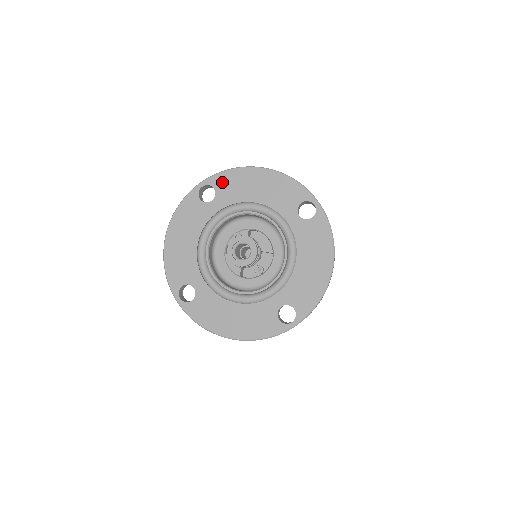
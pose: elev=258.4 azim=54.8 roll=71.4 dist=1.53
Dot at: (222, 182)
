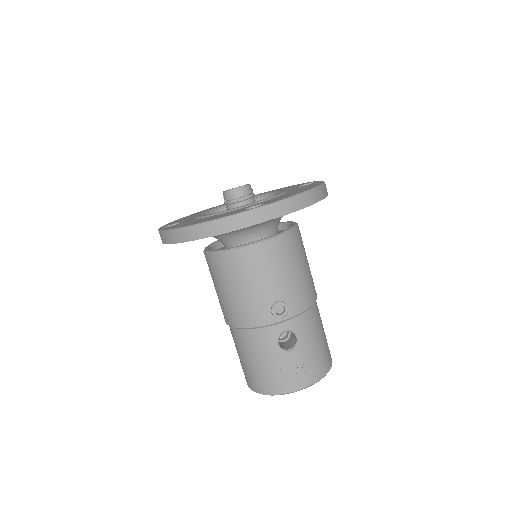
Dot at: occluded
